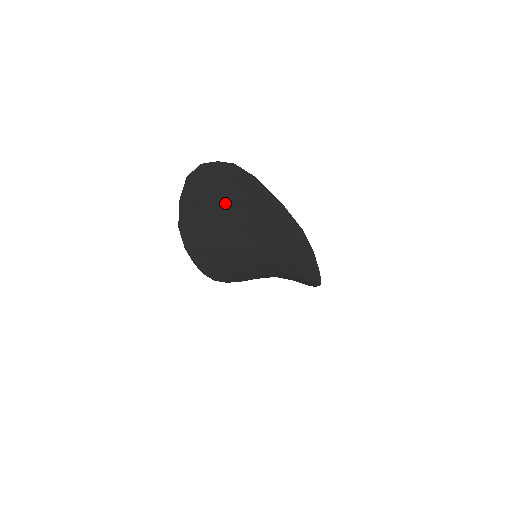
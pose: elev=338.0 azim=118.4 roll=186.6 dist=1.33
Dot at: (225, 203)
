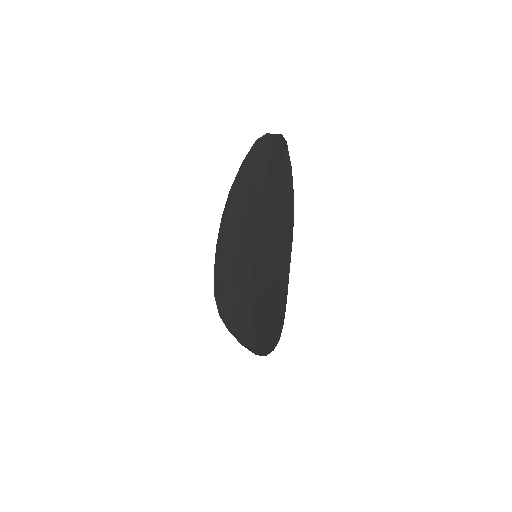
Dot at: (264, 171)
